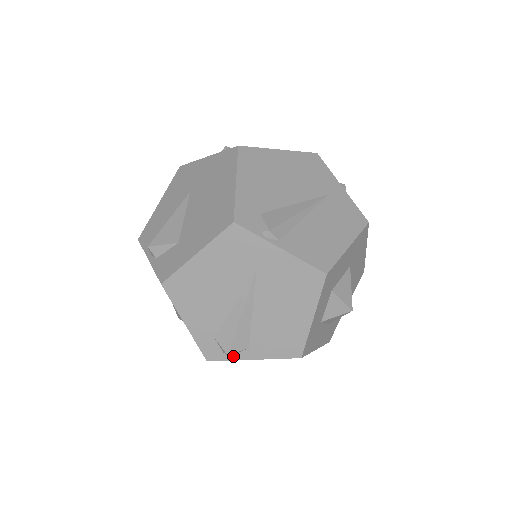
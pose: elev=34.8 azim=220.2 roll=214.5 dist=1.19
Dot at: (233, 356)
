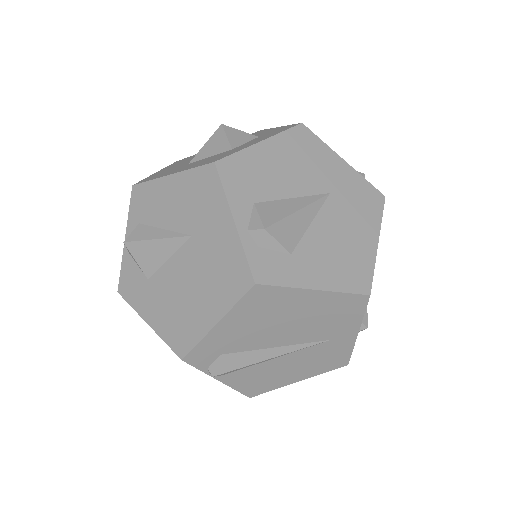
Dot at: occluded
